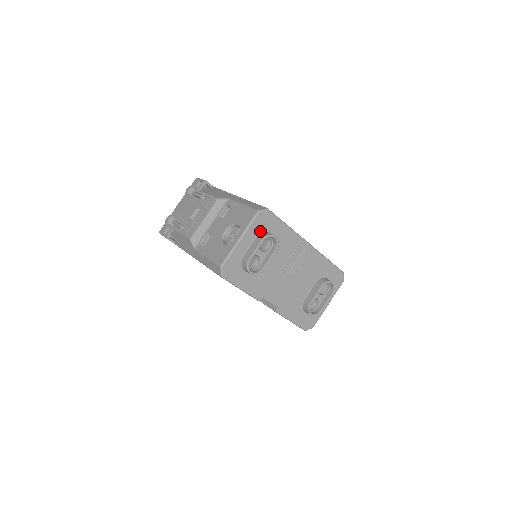
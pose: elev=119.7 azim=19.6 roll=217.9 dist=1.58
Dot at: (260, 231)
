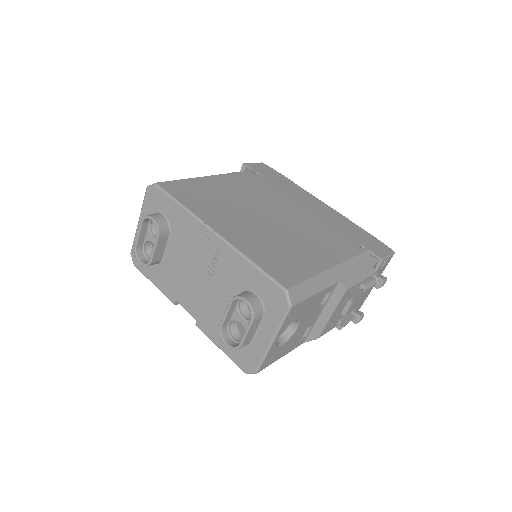
Dot at: (154, 212)
